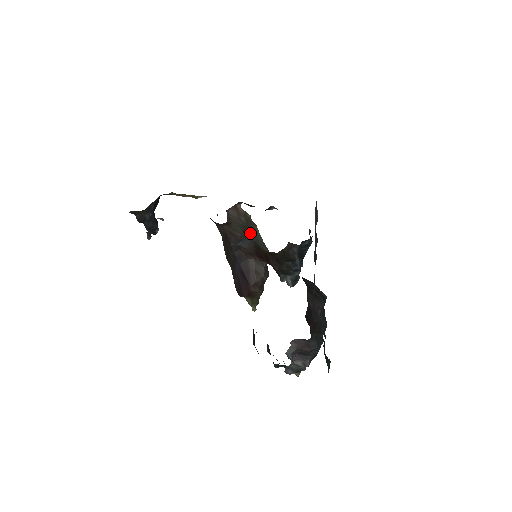
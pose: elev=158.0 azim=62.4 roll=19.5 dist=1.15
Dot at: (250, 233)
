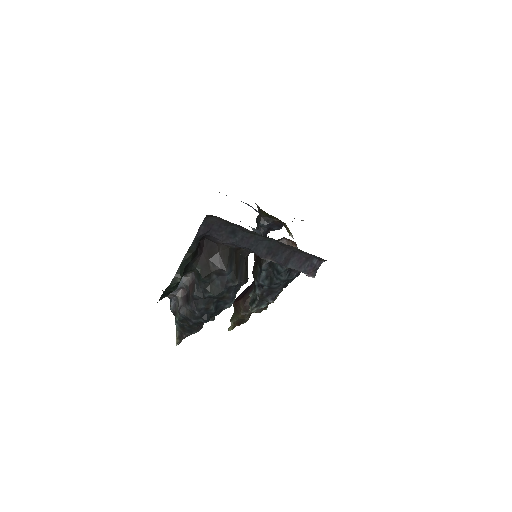
Dot at: occluded
